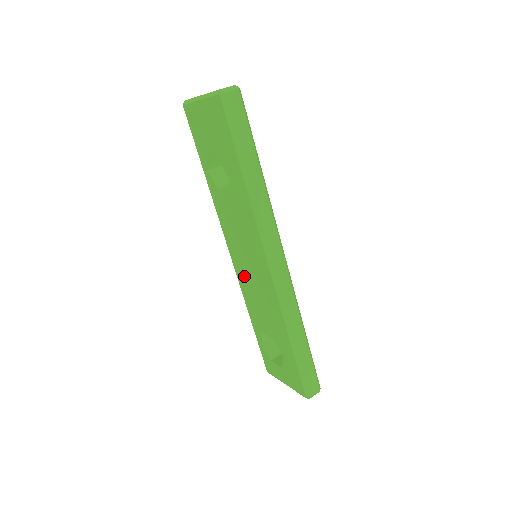
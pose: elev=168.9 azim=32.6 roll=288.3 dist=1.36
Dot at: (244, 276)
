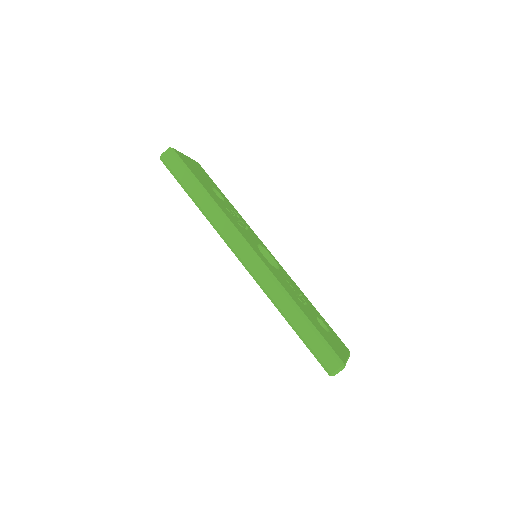
Dot at: occluded
